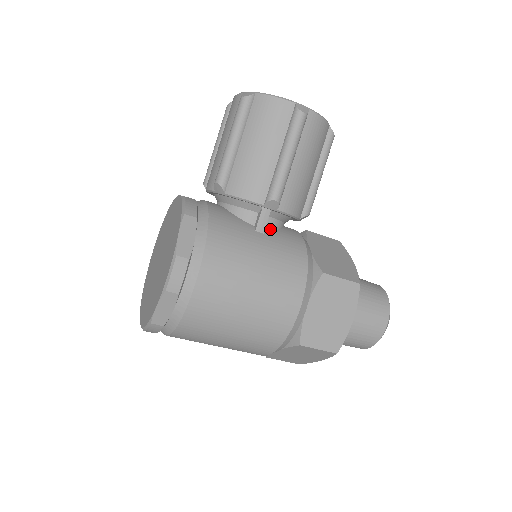
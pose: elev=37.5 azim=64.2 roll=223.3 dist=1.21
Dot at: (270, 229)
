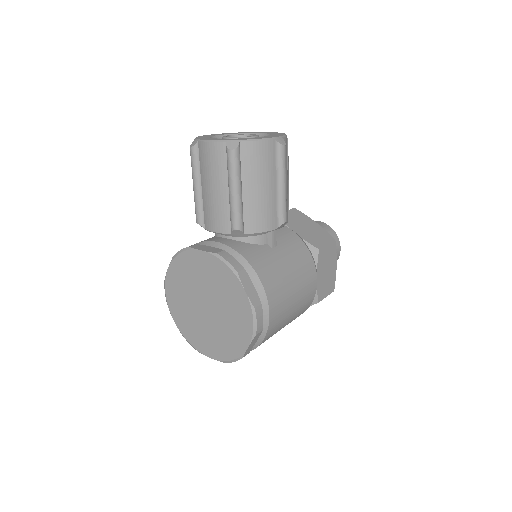
Dot at: occluded
